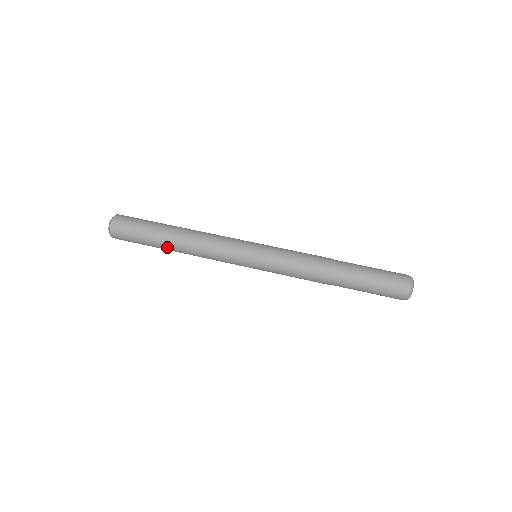
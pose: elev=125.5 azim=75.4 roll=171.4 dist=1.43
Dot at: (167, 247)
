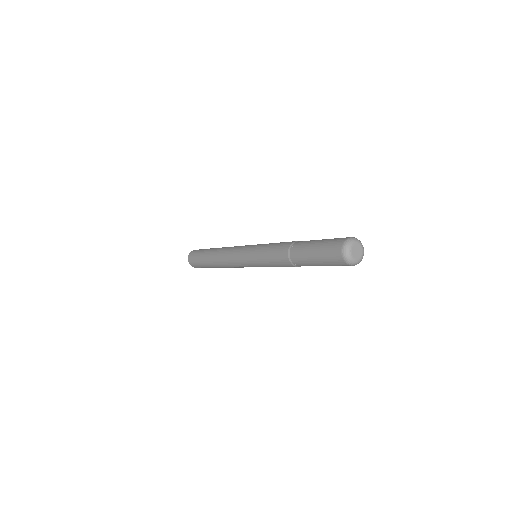
Dot at: (212, 265)
